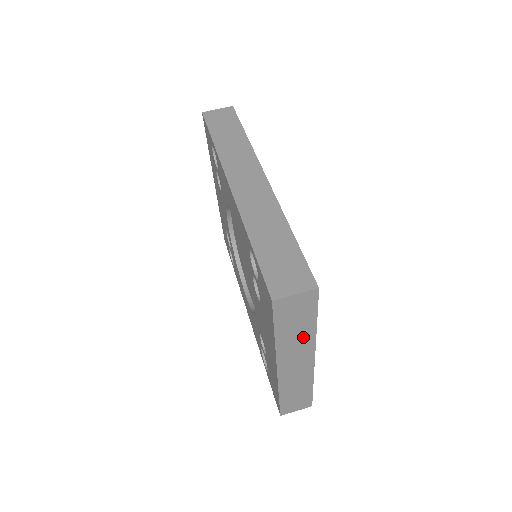
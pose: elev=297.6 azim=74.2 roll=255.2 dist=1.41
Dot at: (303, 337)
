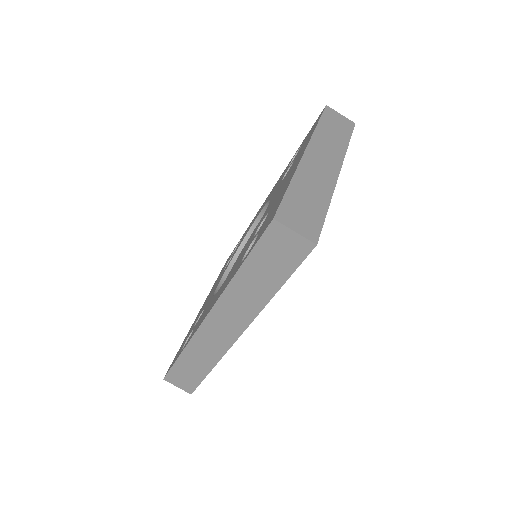
Dot at: occluded
